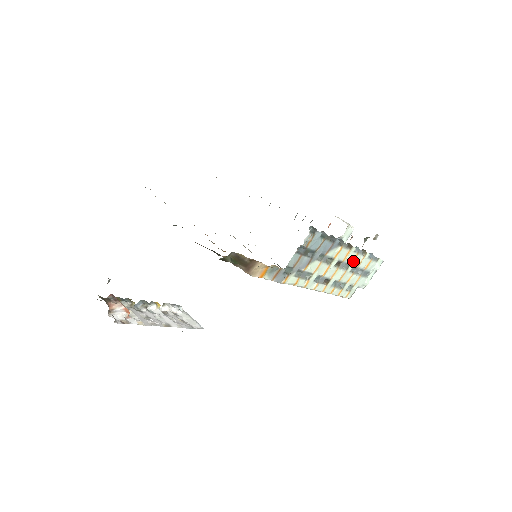
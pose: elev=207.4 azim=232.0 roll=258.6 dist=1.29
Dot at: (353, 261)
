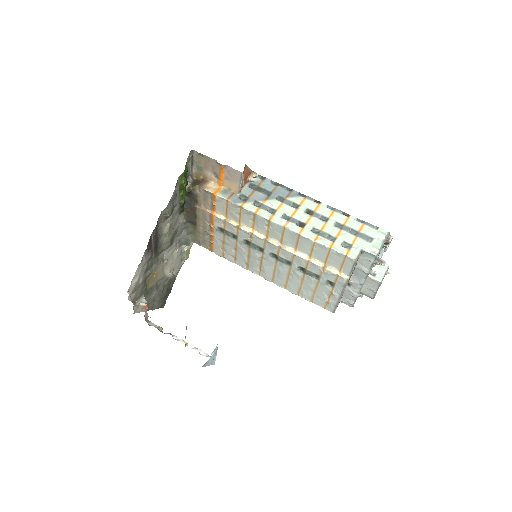
Dot at: (332, 217)
